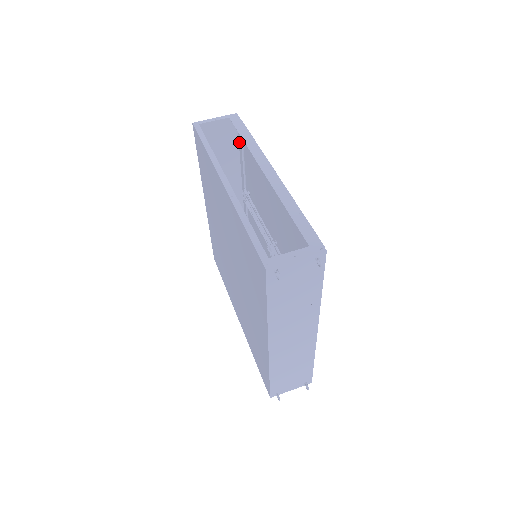
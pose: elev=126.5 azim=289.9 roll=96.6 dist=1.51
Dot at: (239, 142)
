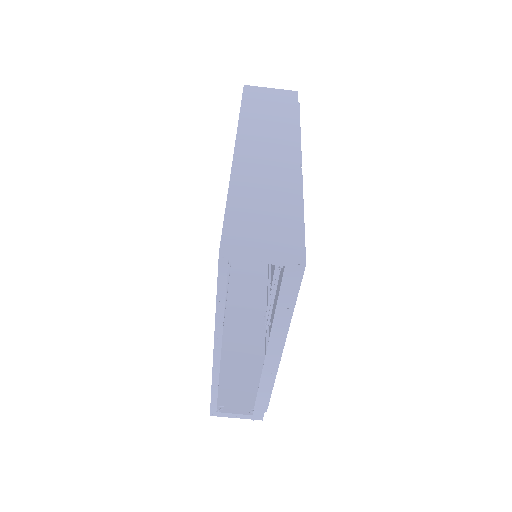
Dot at: (301, 225)
